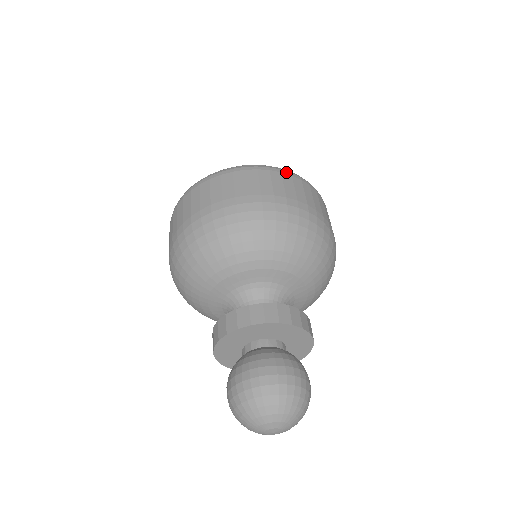
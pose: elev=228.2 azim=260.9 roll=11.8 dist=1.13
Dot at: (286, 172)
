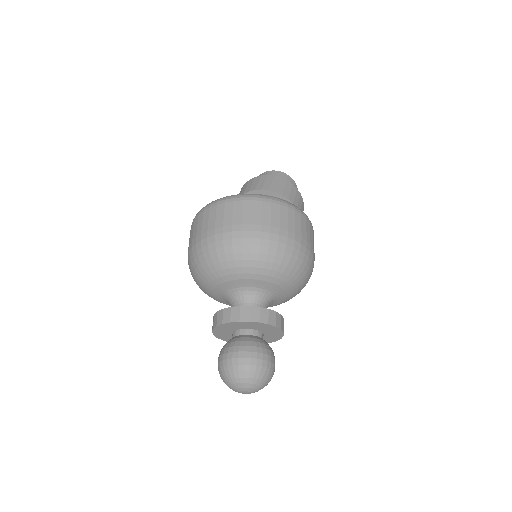
Dot at: (266, 200)
